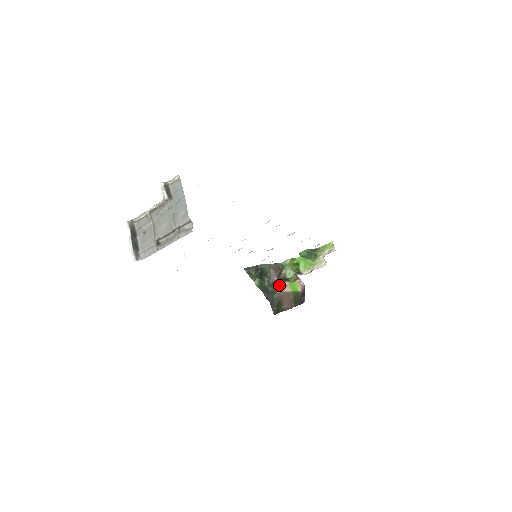
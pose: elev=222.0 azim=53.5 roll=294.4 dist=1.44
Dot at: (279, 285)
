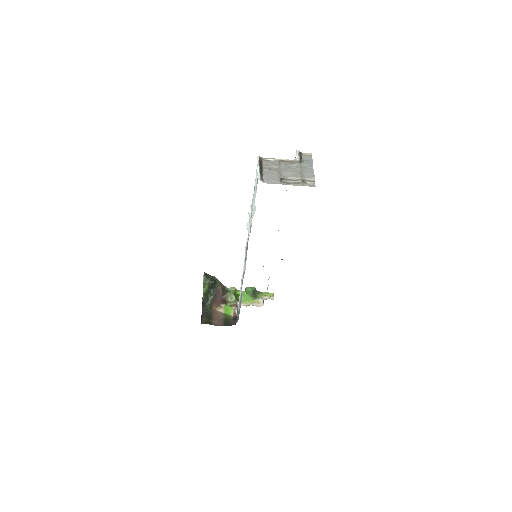
Dot at: (217, 303)
